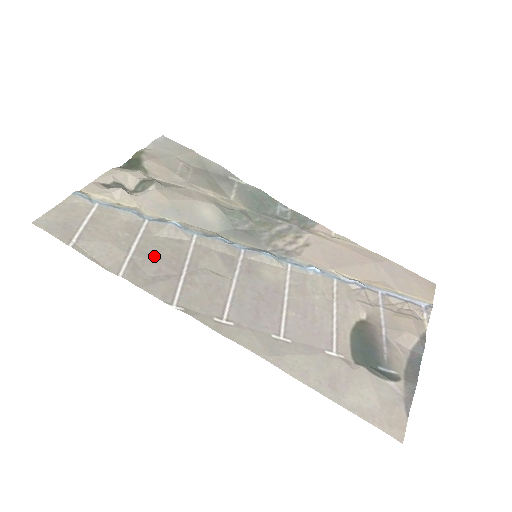
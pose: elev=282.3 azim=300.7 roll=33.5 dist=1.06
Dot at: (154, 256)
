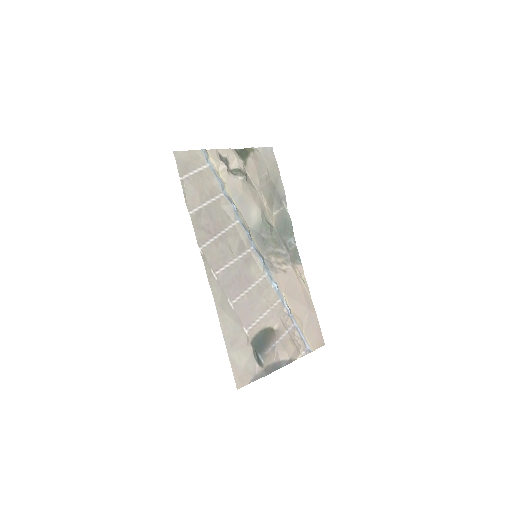
Dot at: (212, 216)
